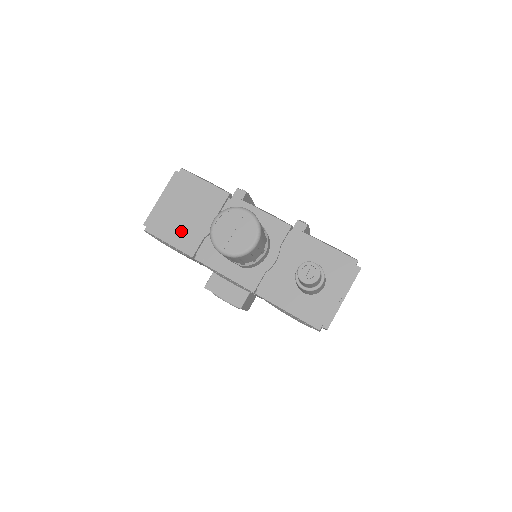
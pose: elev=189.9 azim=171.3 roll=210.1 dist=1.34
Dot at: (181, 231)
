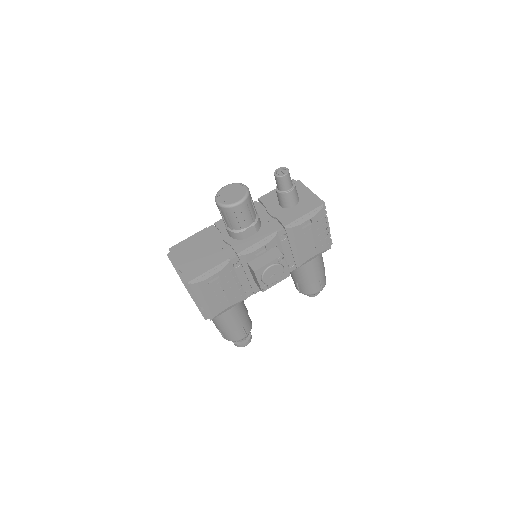
Dot at: (207, 260)
